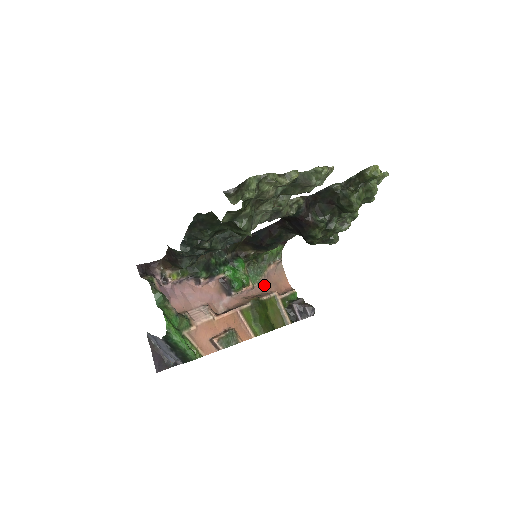
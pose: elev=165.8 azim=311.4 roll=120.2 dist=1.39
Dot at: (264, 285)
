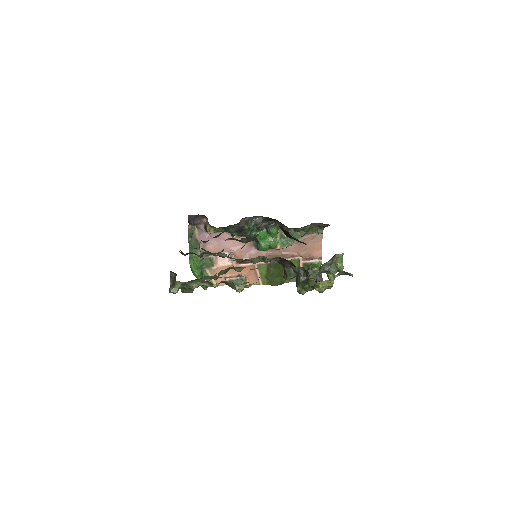
Dot at: (295, 248)
